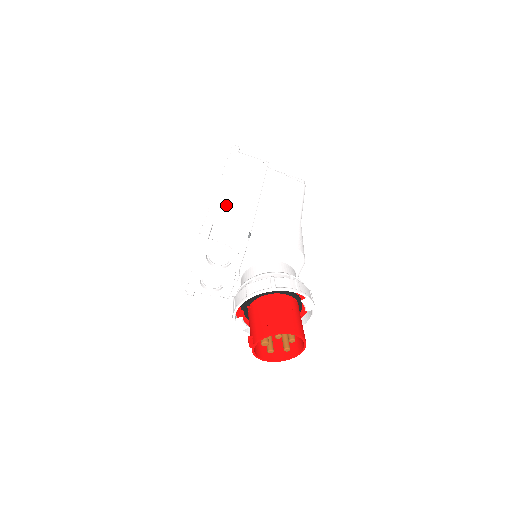
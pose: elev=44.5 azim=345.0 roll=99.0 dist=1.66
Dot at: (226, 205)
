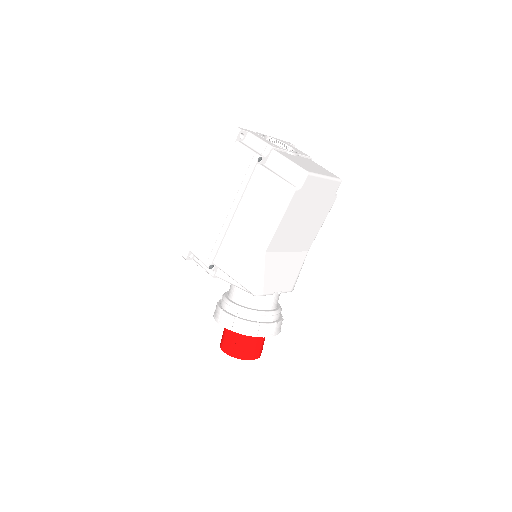
Dot at: (202, 230)
